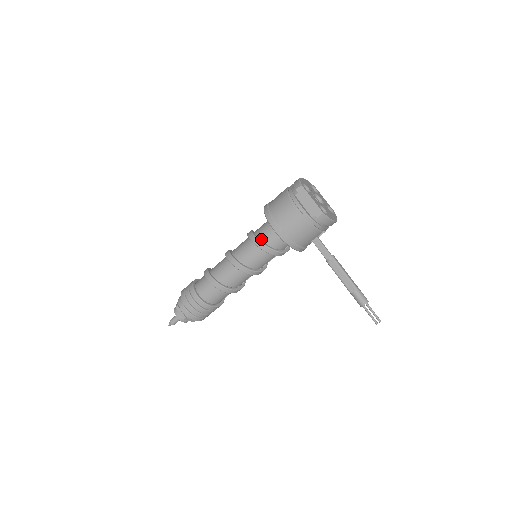
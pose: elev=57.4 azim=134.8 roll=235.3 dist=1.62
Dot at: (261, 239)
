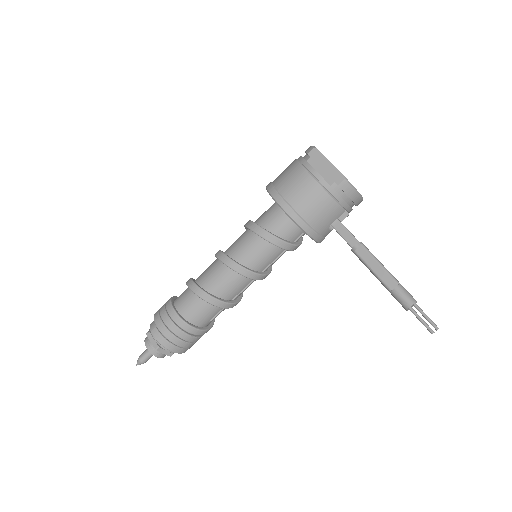
Dot at: (262, 226)
